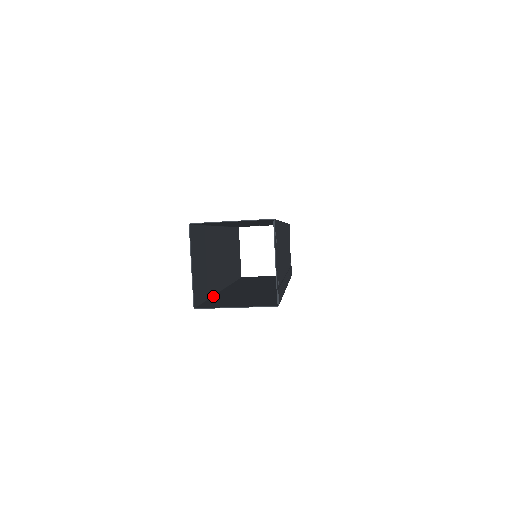
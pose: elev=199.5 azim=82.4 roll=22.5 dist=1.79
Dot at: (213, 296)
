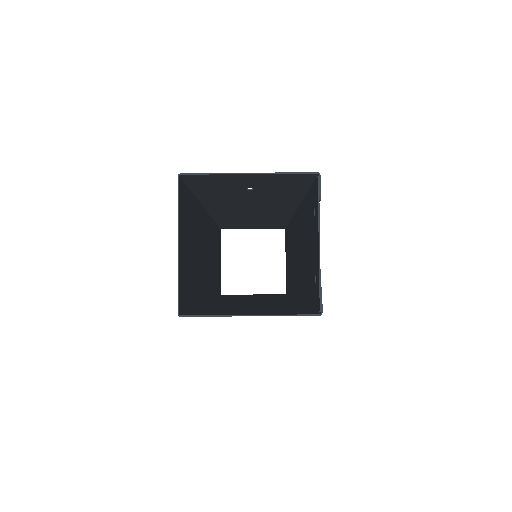
Dot at: (199, 306)
